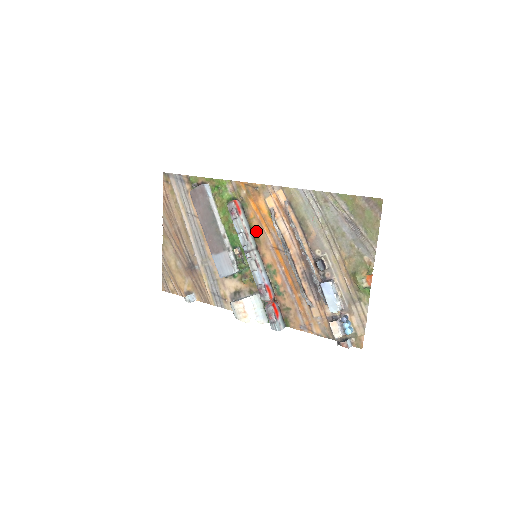
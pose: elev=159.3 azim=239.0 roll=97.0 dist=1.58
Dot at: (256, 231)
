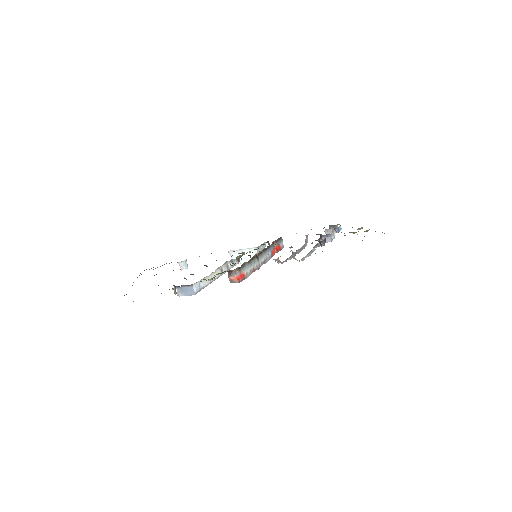
Dot at: occluded
